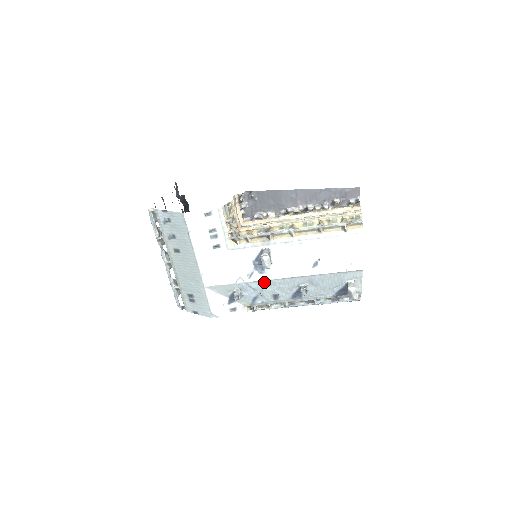
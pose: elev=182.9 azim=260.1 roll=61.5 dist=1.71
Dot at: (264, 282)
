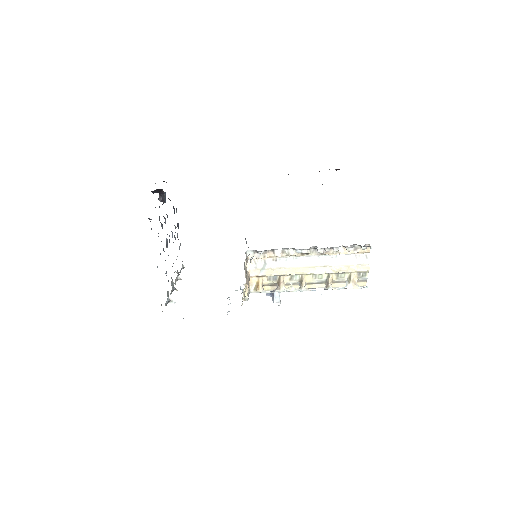
Dot at: occluded
